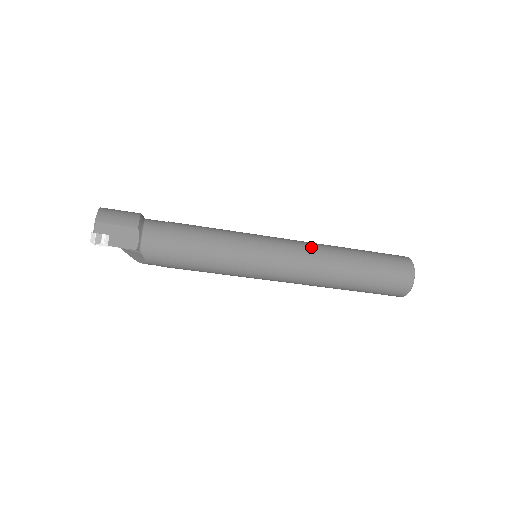
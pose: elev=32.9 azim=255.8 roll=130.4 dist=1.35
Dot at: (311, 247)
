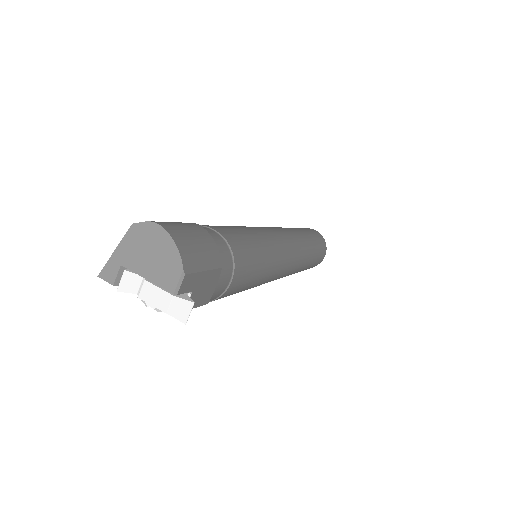
Dot at: (298, 242)
